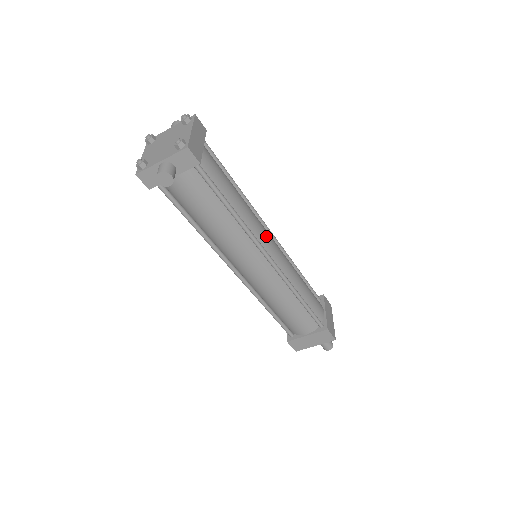
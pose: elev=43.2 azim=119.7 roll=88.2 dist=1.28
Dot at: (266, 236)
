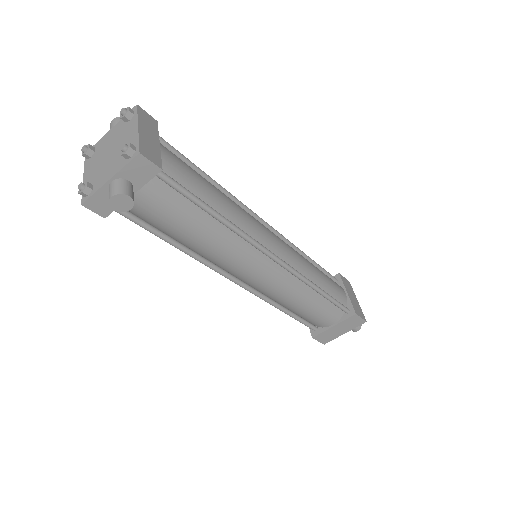
Dot at: (263, 231)
